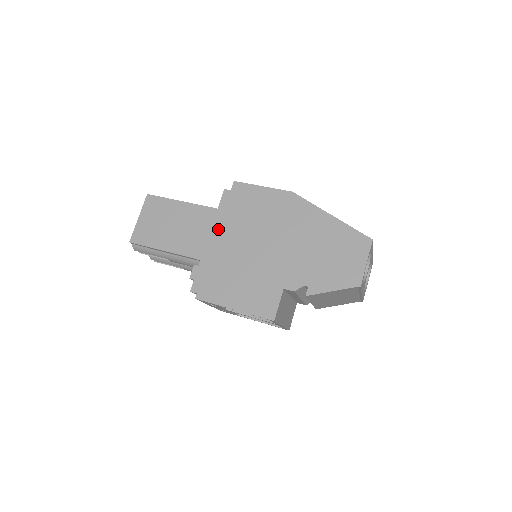
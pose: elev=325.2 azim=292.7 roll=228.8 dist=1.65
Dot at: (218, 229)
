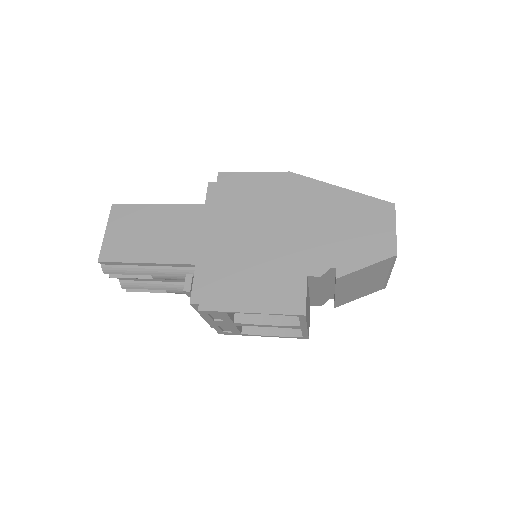
Dot at: (210, 226)
